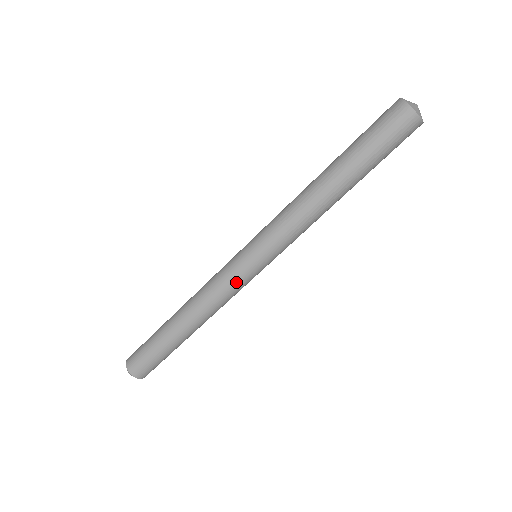
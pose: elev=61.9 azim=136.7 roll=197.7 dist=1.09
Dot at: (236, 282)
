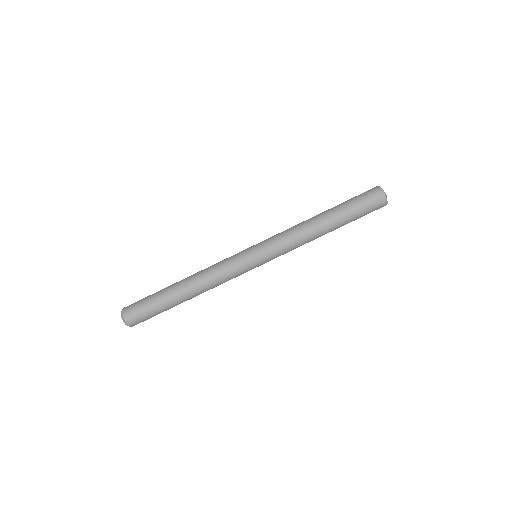
Dot at: (233, 258)
